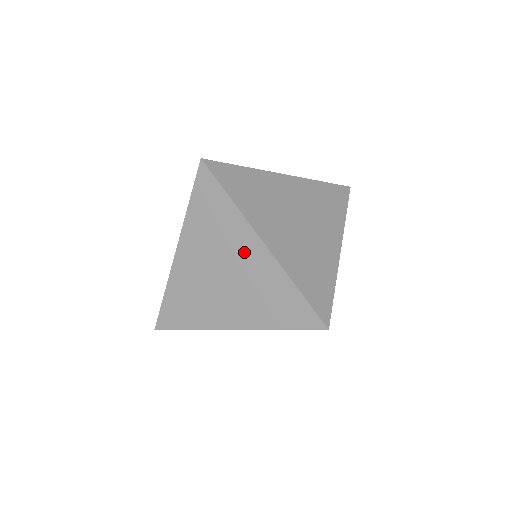
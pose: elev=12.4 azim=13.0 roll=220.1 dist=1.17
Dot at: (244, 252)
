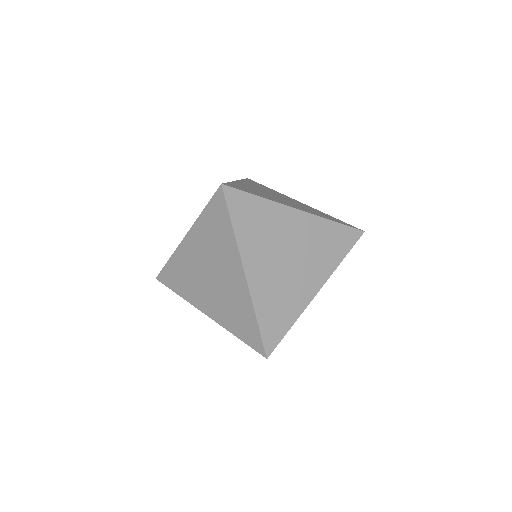
Dot at: (292, 228)
